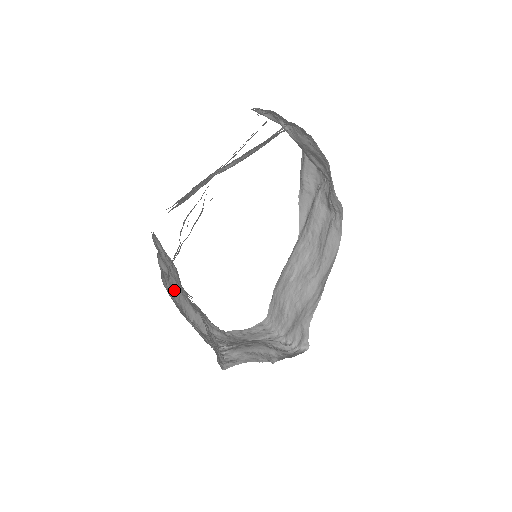
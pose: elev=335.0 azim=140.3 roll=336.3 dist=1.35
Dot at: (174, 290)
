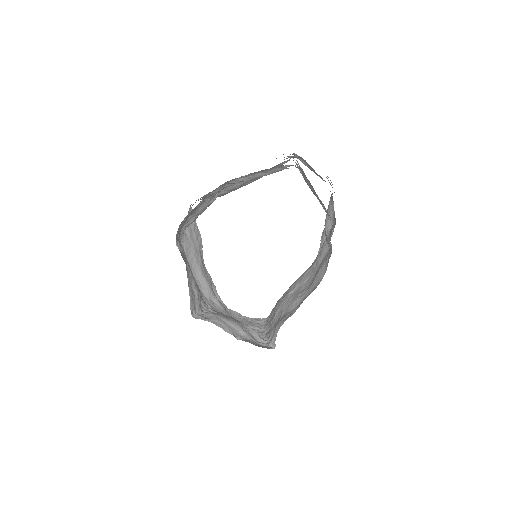
Dot at: (190, 251)
